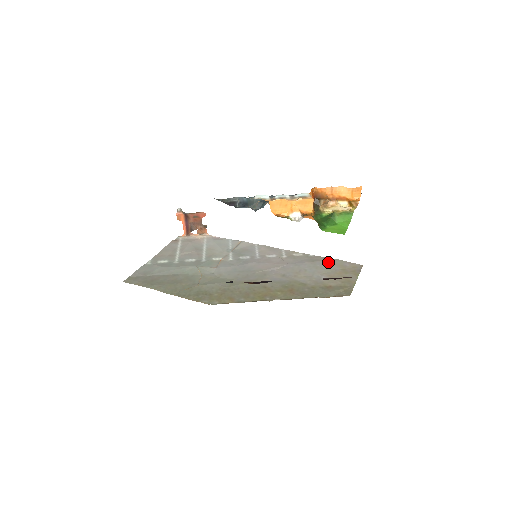
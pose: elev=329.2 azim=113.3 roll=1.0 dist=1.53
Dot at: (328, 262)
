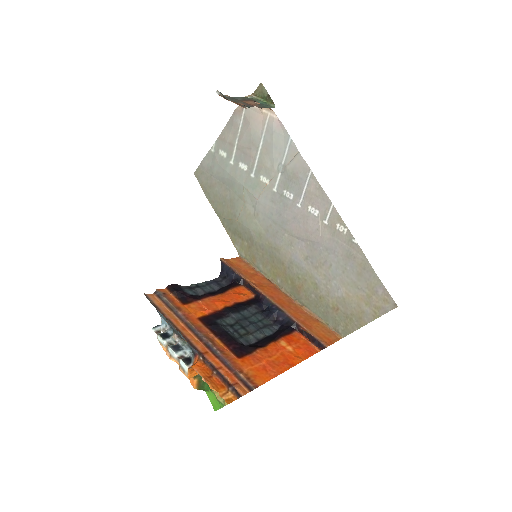
Dot at: (361, 271)
